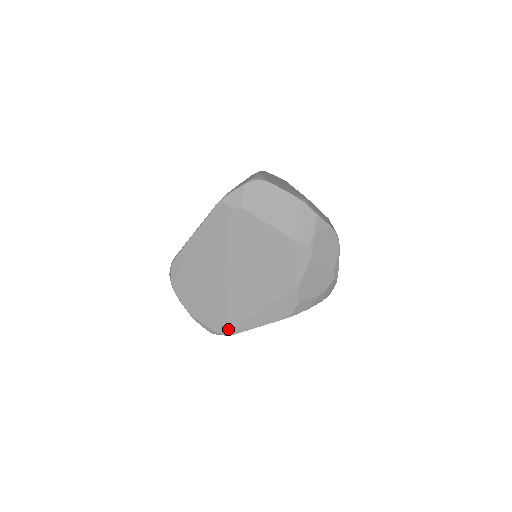
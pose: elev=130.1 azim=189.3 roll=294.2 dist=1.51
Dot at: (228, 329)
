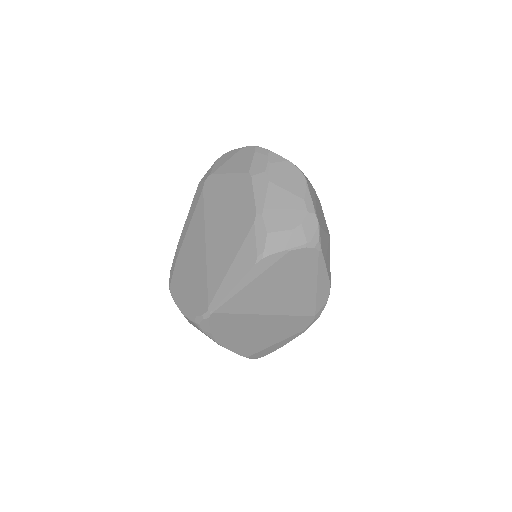
Dot at: (209, 303)
